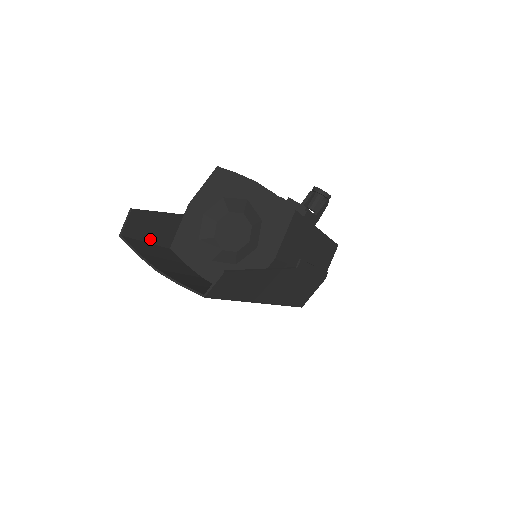
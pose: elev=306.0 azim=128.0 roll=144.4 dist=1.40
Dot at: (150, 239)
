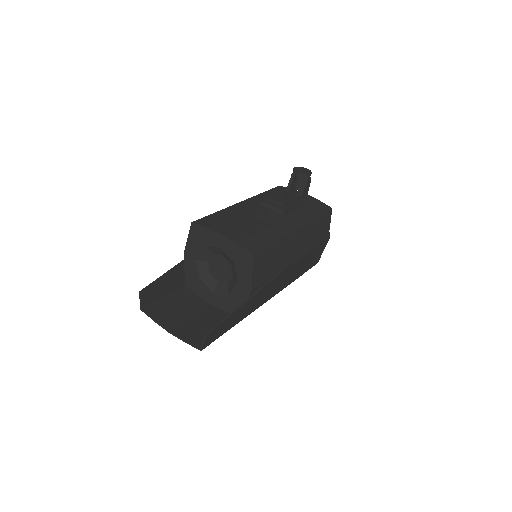
Dot at: (165, 293)
